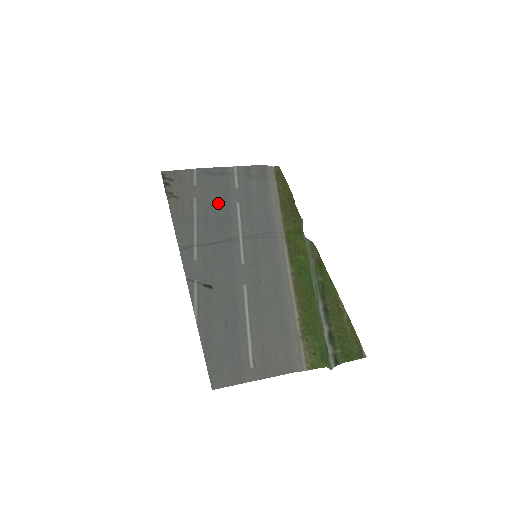
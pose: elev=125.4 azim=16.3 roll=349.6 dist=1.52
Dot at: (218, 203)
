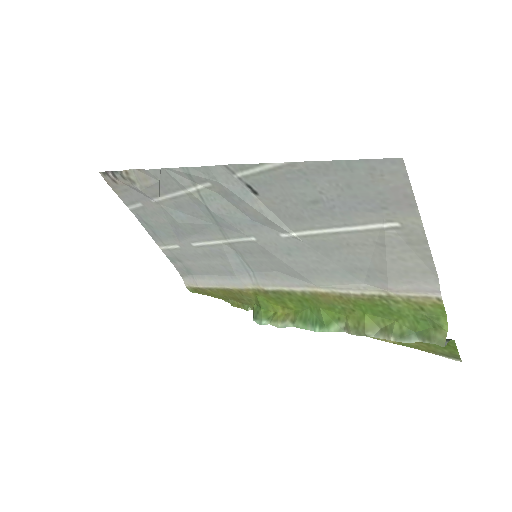
Dot at: (176, 225)
